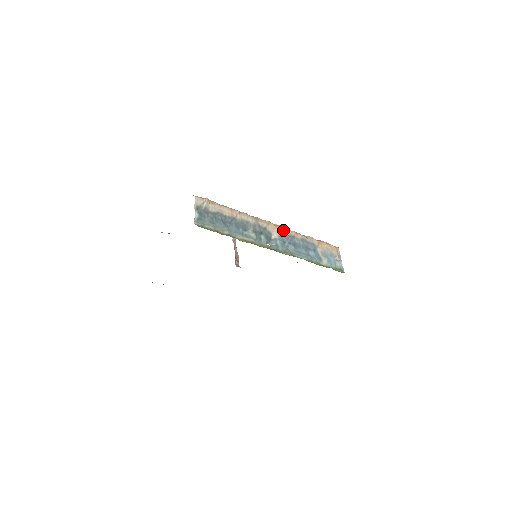
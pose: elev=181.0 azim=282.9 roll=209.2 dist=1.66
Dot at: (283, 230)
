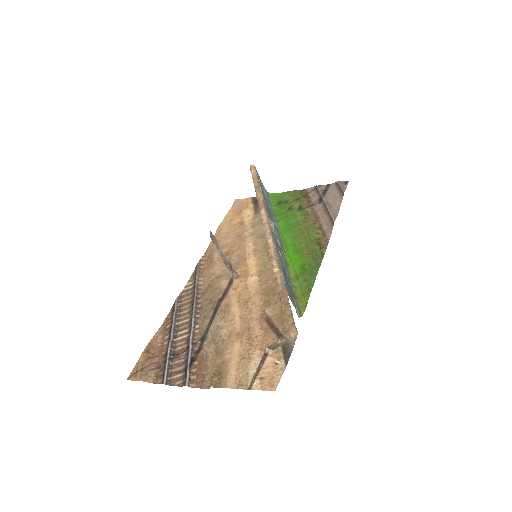
Dot at: (266, 210)
